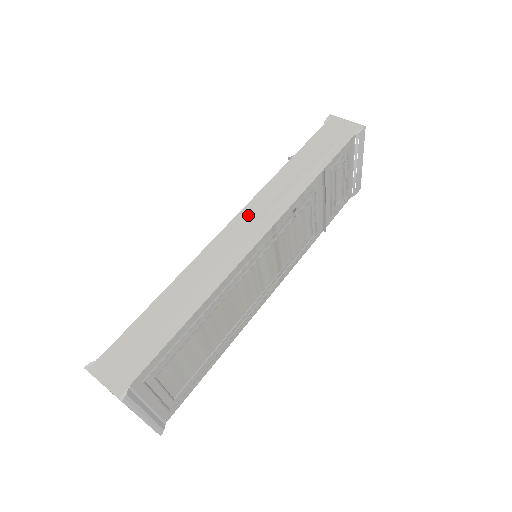
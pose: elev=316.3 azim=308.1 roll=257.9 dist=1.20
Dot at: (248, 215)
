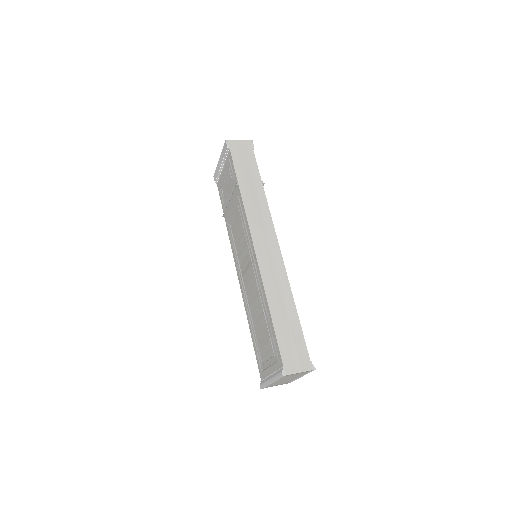
Dot at: (258, 236)
